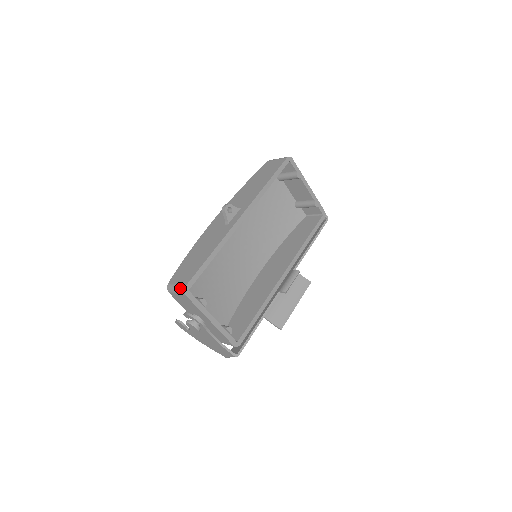
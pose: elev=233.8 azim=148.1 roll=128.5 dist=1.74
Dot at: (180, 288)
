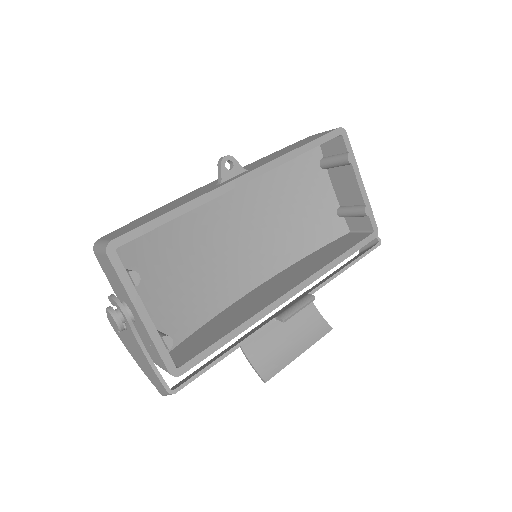
Dot at: (104, 243)
